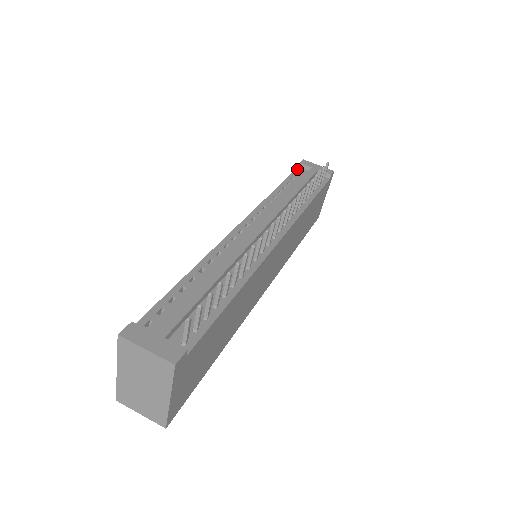
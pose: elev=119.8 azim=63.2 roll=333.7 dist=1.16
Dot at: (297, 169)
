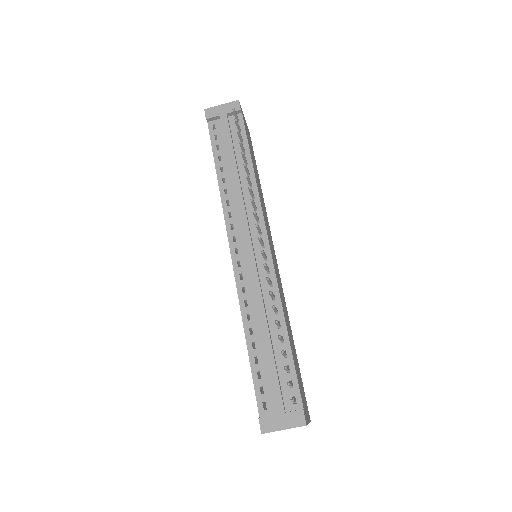
Dot at: (209, 127)
